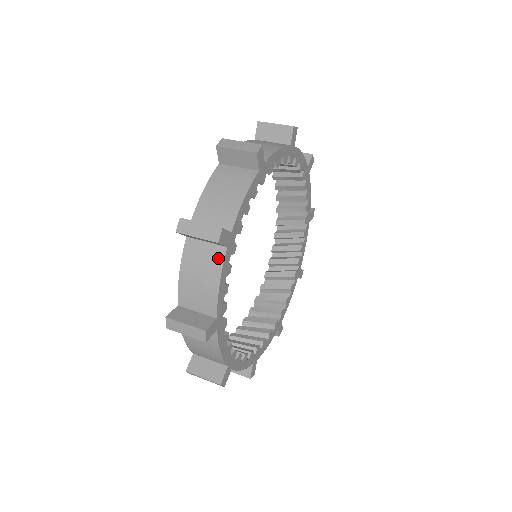
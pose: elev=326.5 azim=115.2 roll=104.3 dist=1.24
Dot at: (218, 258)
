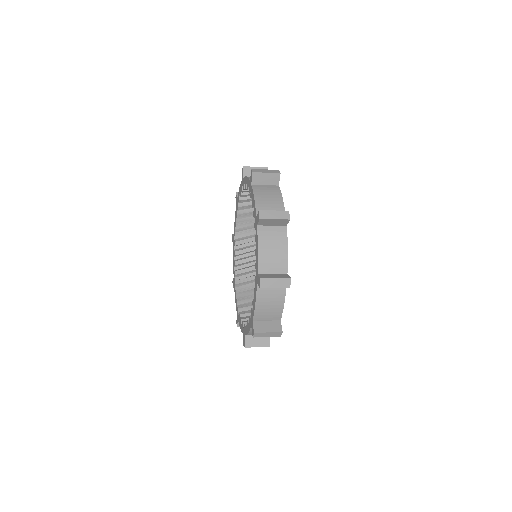
Dot at: (276, 189)
